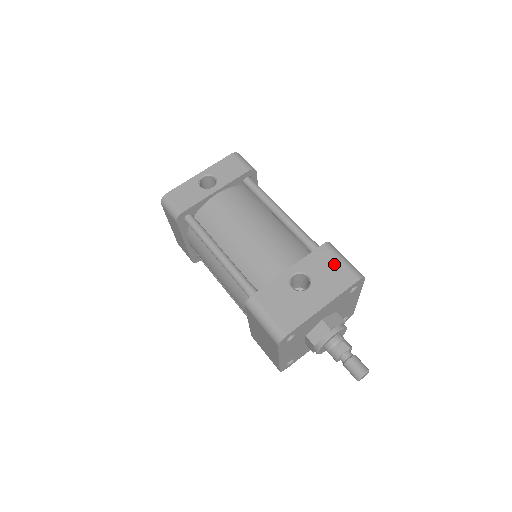
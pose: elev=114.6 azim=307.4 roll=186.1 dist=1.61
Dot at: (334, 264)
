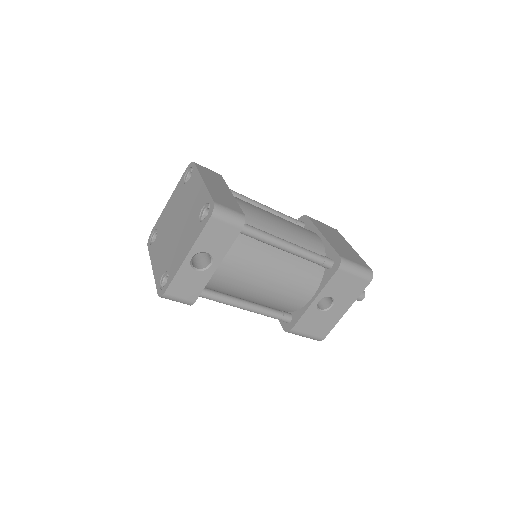
Dot at: (350, 280)
